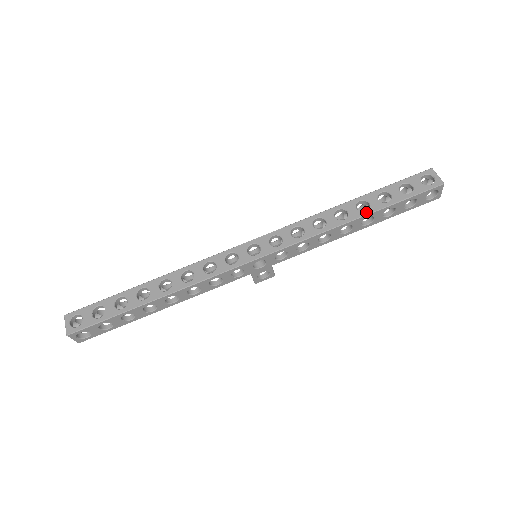
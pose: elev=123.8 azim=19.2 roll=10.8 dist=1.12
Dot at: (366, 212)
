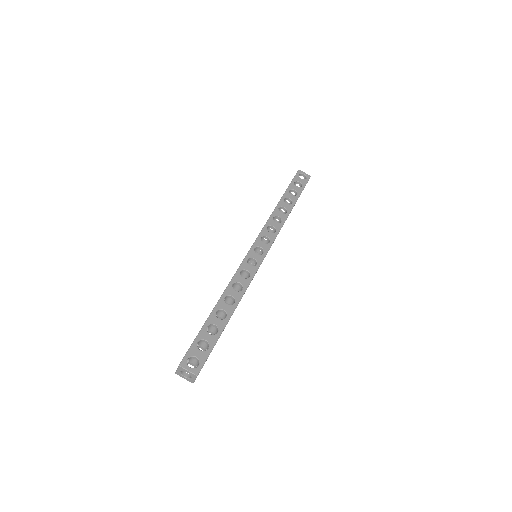
Dot at: (293, 204)
